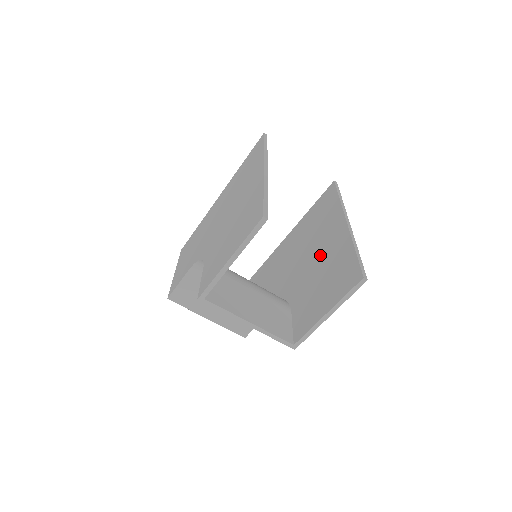
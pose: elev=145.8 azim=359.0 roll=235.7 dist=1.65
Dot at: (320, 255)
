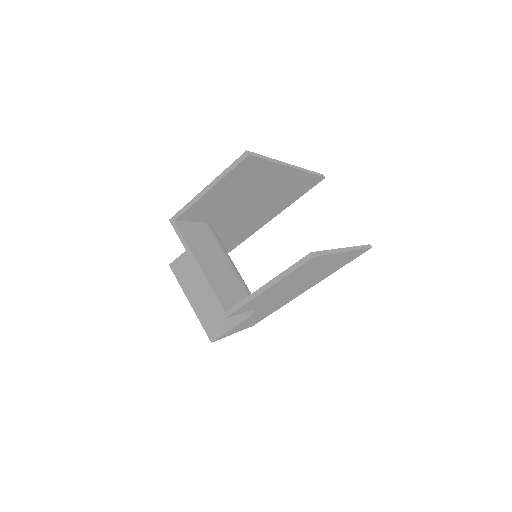
Dot at: occluded
